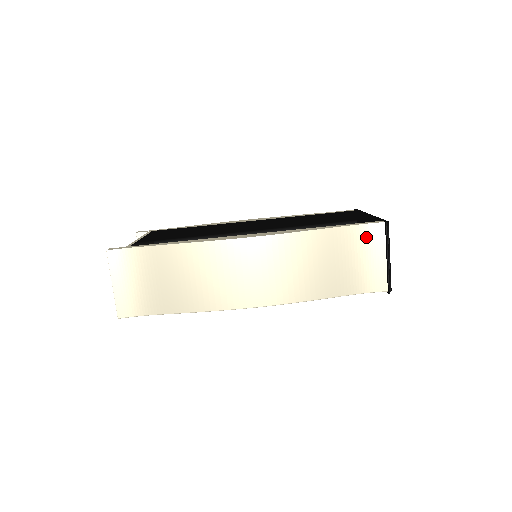
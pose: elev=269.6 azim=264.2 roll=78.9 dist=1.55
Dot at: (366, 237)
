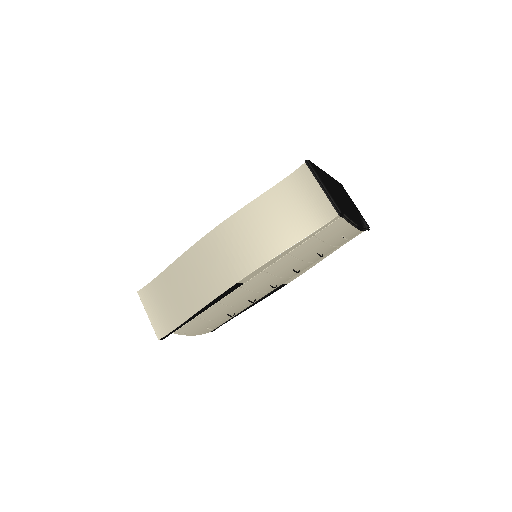
Dot at: (298, 182)
